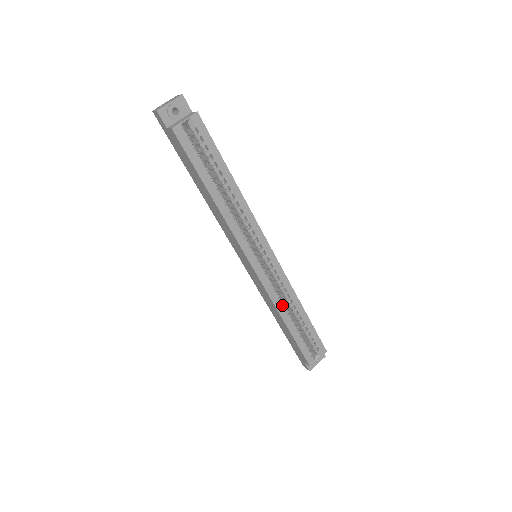
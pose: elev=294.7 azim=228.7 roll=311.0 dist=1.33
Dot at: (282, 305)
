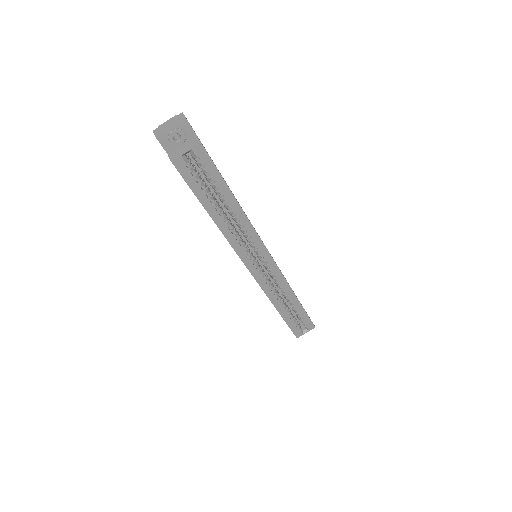
Dot at: (276, 297)
